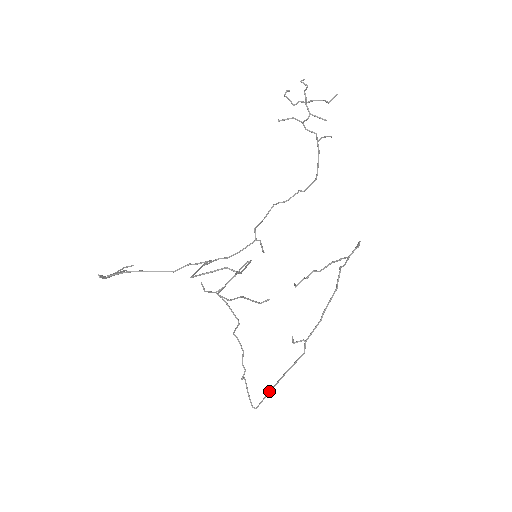
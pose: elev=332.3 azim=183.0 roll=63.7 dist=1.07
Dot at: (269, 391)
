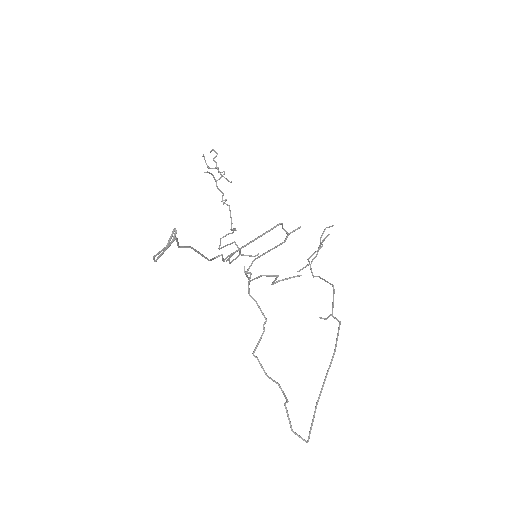
Dot at: (318, 398)
